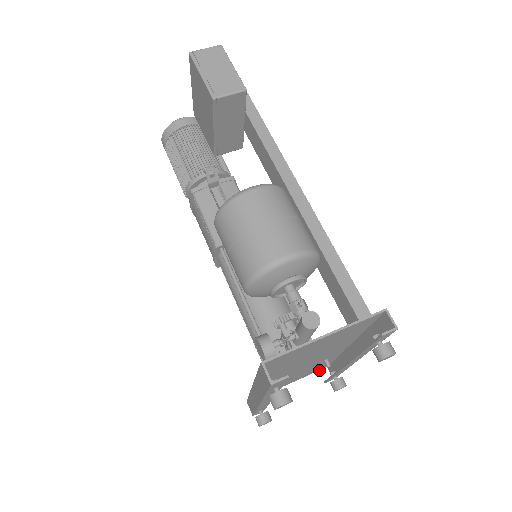
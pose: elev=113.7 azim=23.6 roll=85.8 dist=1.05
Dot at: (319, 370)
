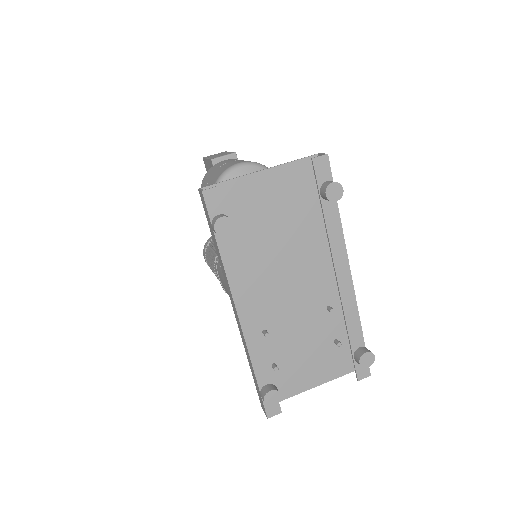
Dot at: (335, 342)
